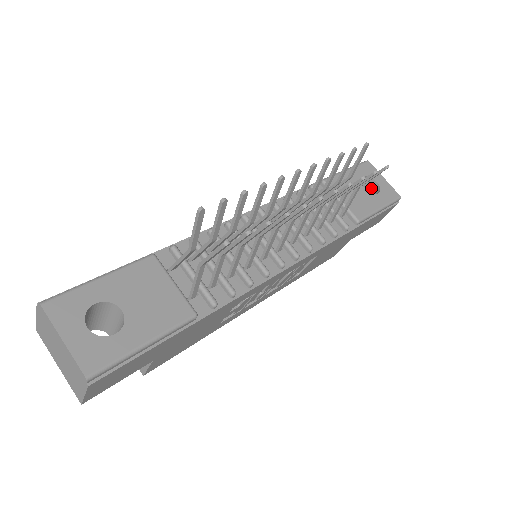
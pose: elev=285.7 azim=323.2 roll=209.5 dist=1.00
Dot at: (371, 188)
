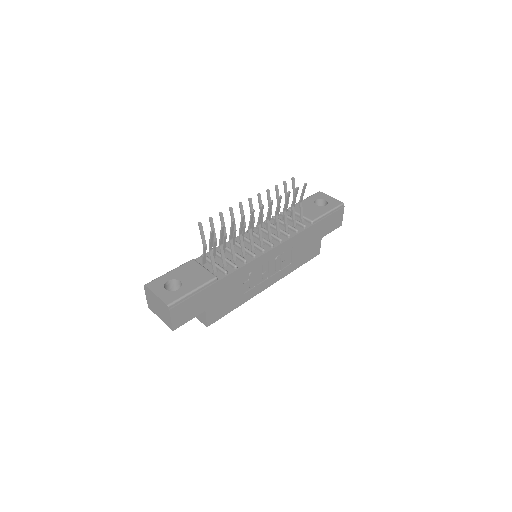
Dot at: (325, 205)
